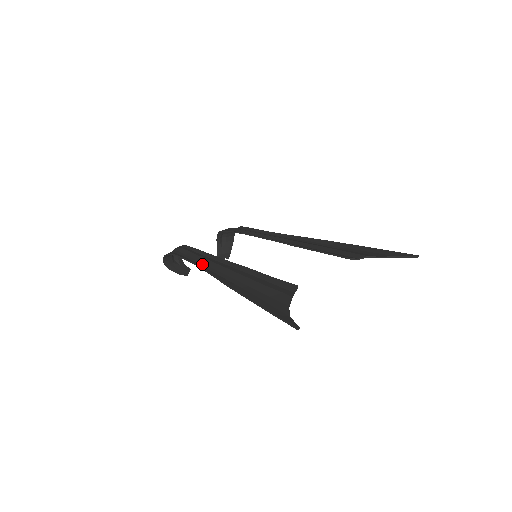
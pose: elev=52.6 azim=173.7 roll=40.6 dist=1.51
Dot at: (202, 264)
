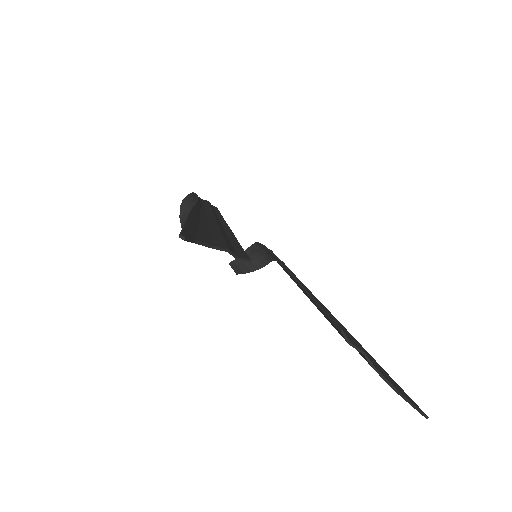
Dot at: (203, 206)
